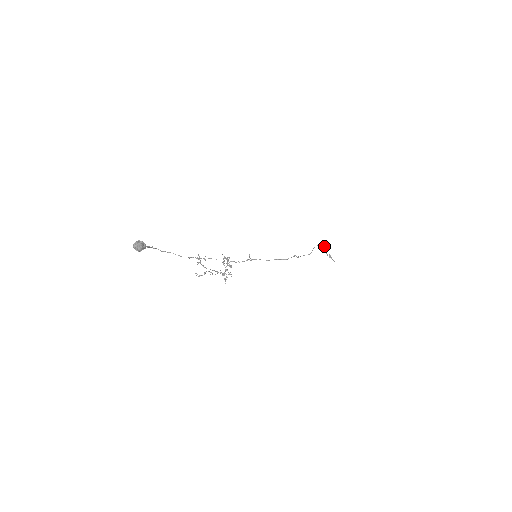
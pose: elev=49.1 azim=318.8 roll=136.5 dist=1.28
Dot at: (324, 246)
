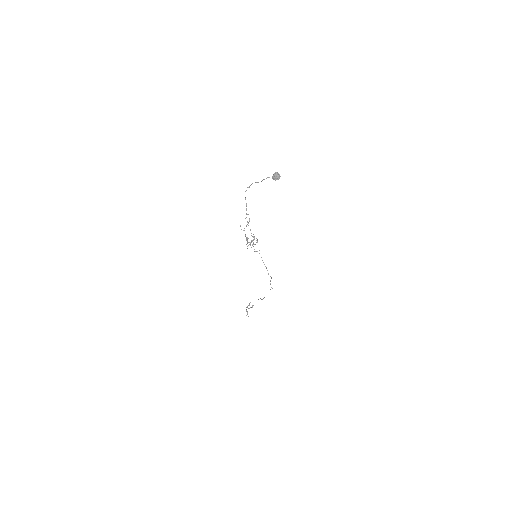
Dot at: (249, 304)
